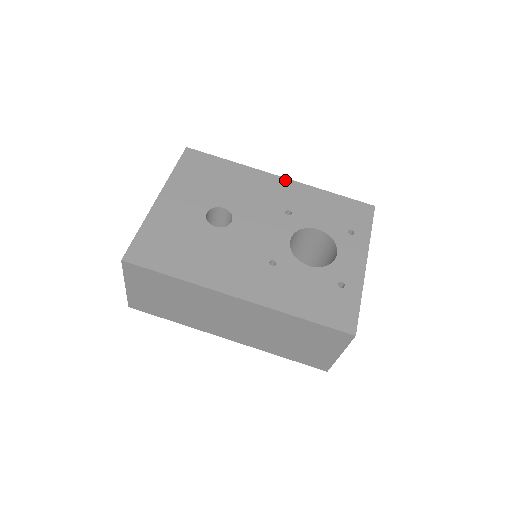
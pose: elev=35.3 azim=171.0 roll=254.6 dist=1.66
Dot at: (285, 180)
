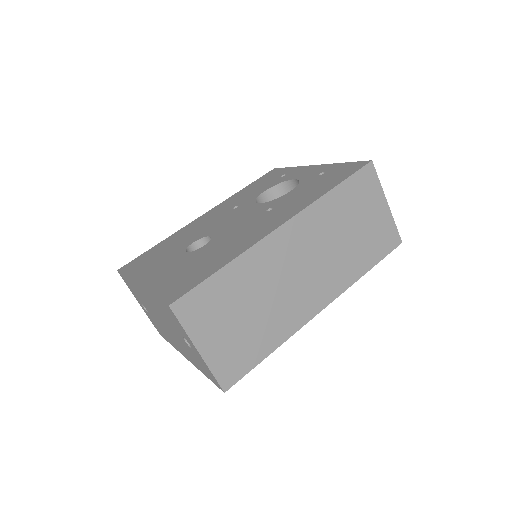
Dot at: (207, 212)
